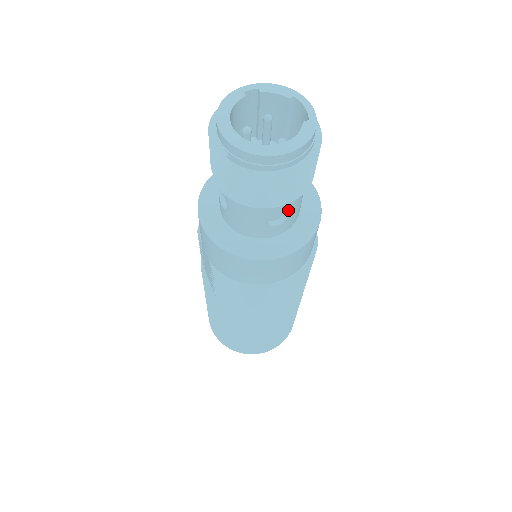
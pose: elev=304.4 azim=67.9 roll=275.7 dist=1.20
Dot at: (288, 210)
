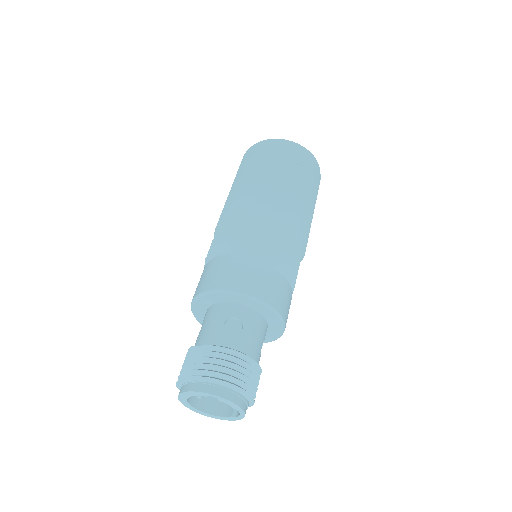
Dot at: occluded
